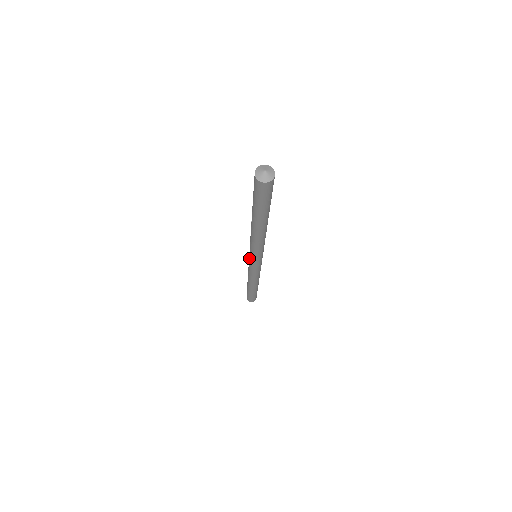
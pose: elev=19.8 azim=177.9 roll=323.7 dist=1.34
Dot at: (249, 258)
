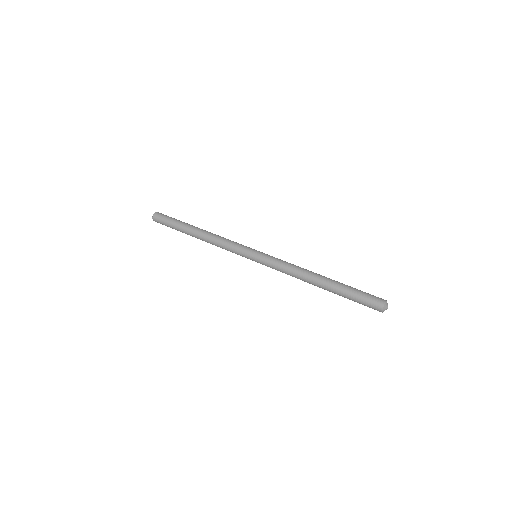
Dot at: (251, 258)
